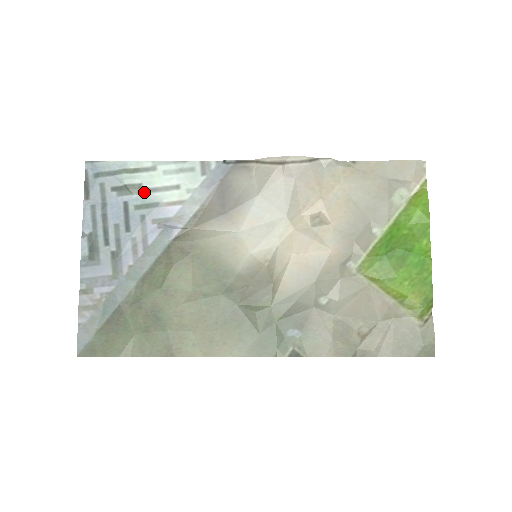
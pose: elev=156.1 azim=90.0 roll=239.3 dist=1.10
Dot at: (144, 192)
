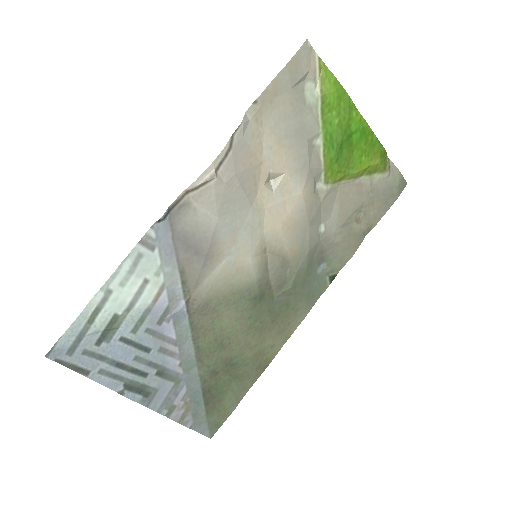
Dot at: (125, 316)
